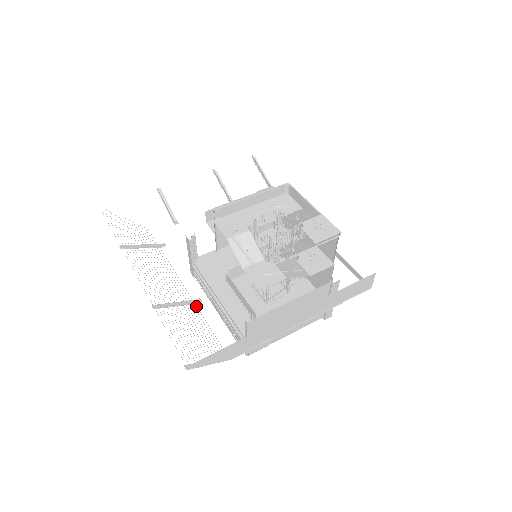
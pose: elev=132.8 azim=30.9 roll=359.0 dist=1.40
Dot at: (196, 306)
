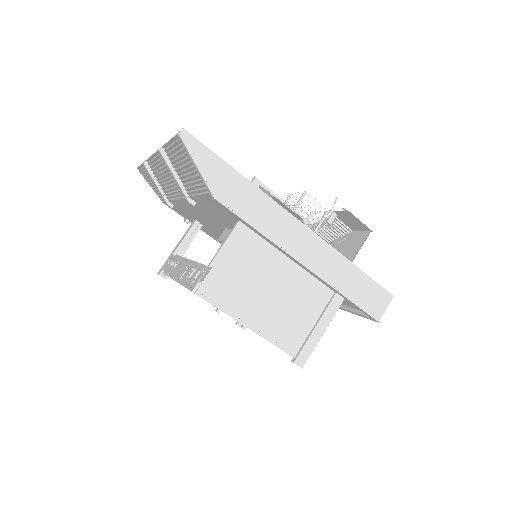
Dot at: (190, 196)
